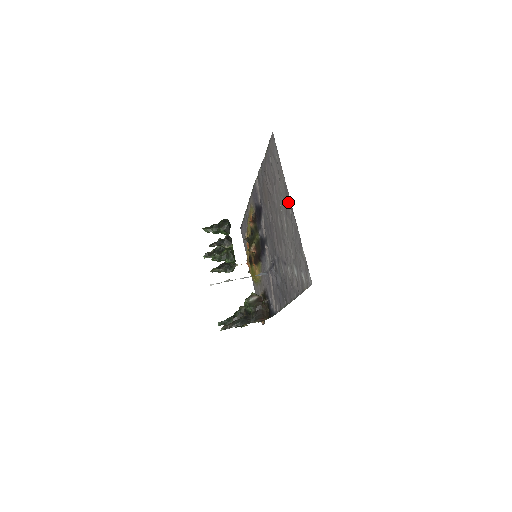
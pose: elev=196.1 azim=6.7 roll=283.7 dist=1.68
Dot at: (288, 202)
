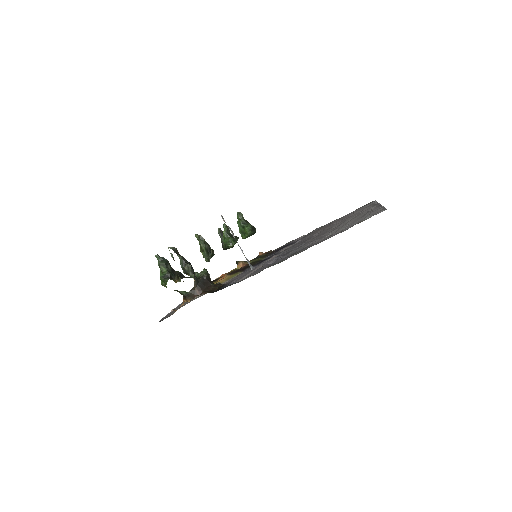
Dot at: (374, 206)
